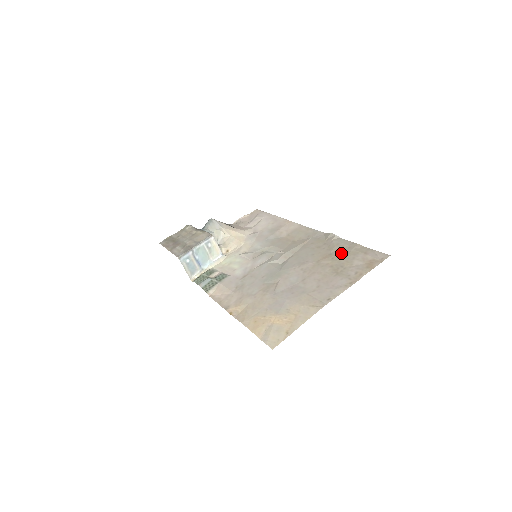
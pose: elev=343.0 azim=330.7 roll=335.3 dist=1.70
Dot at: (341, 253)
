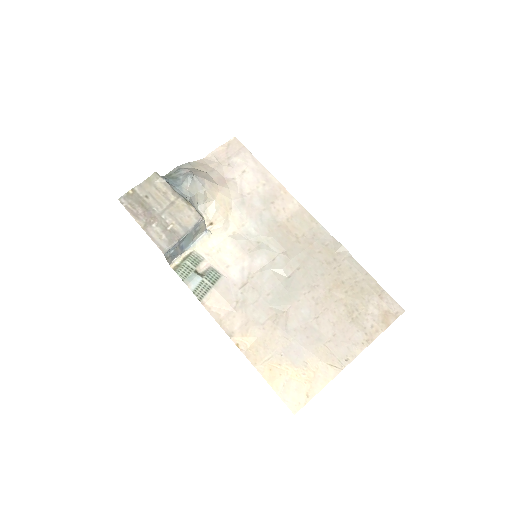
Dot at: (355, 286)
